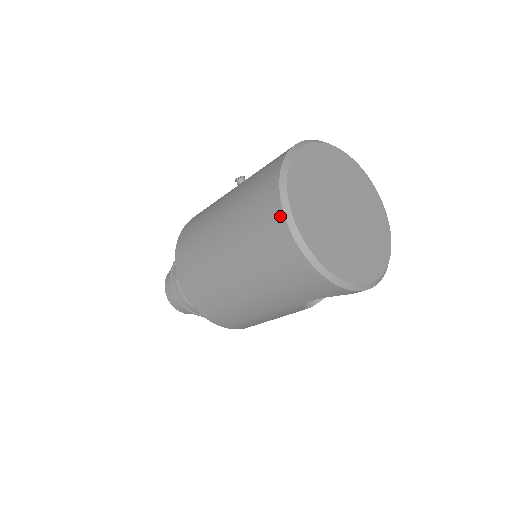
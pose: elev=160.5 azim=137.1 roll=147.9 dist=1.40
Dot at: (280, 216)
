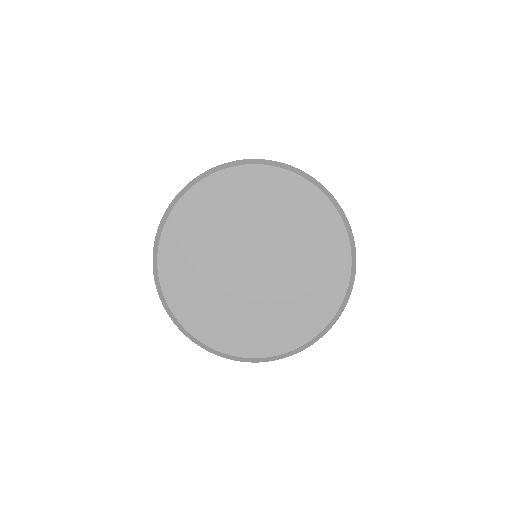
Dot at: (155, 242)
